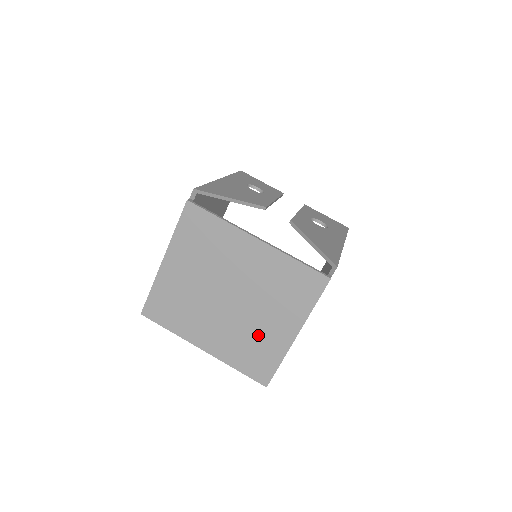
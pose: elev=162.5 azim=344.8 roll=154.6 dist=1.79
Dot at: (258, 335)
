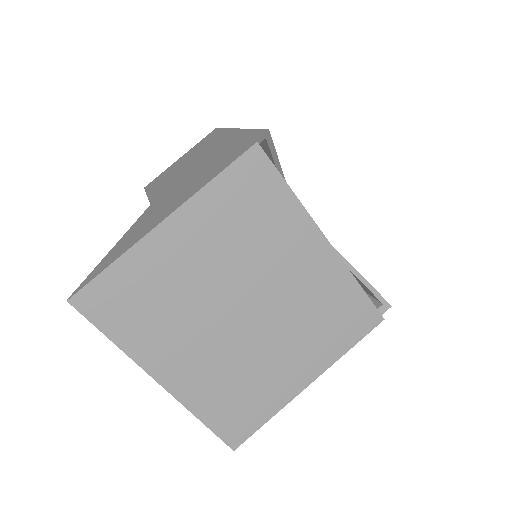
Dot at: (260, 374)
